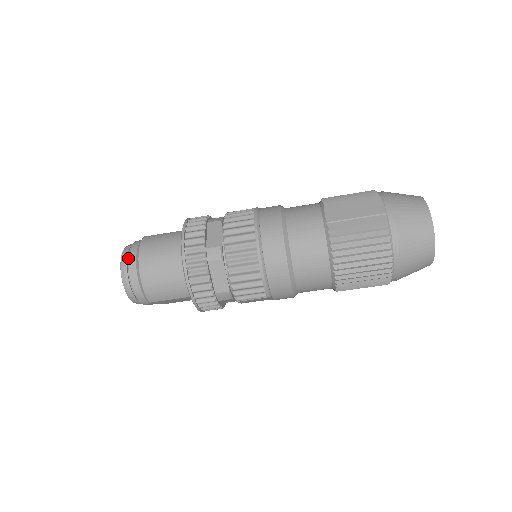
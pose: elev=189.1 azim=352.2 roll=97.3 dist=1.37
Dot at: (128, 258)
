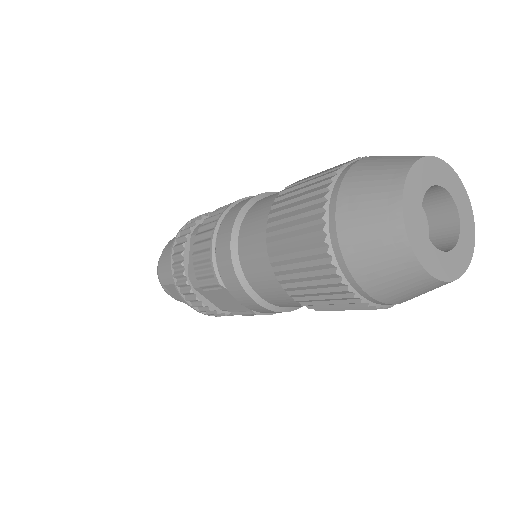
Dot at: occluded
